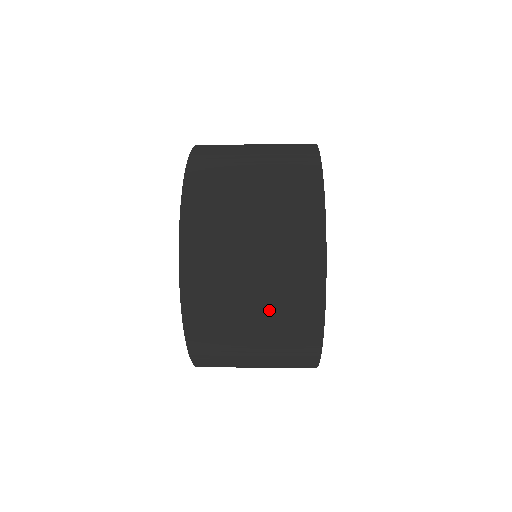
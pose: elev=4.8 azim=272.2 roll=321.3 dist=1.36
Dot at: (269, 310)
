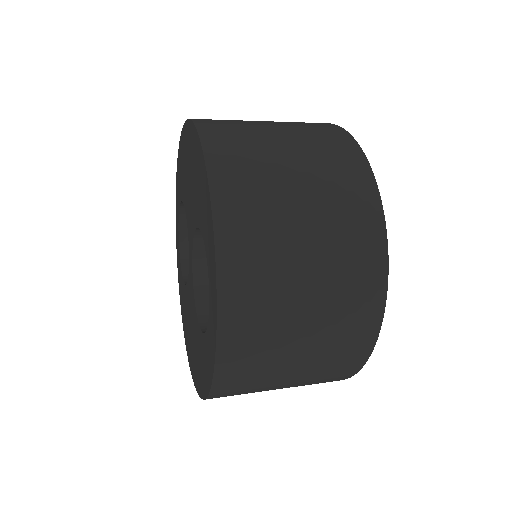
Dot at: occluded
